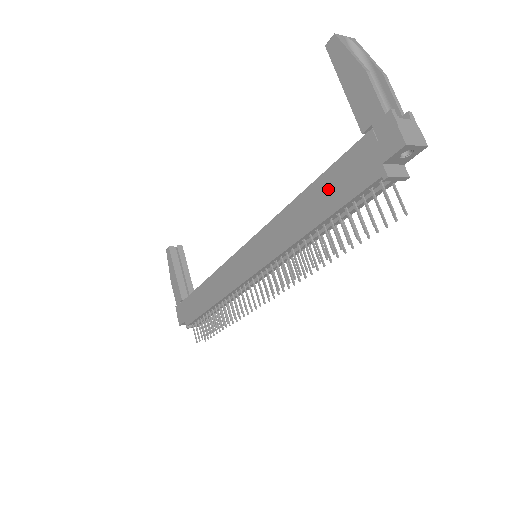
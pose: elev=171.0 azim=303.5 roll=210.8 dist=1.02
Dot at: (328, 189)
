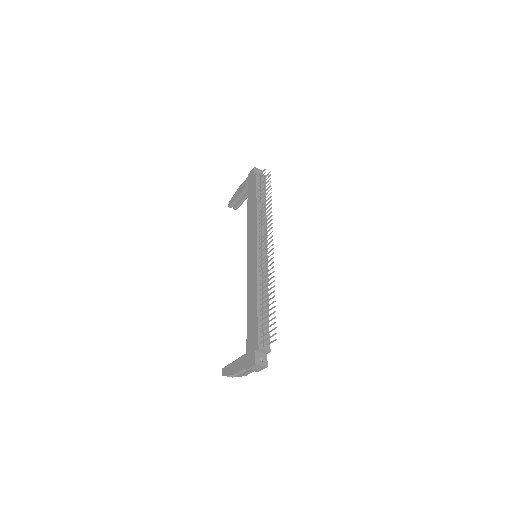
Dot at: (251, 197)
